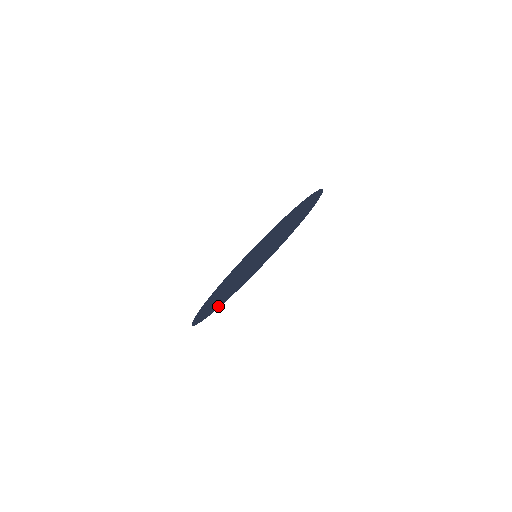
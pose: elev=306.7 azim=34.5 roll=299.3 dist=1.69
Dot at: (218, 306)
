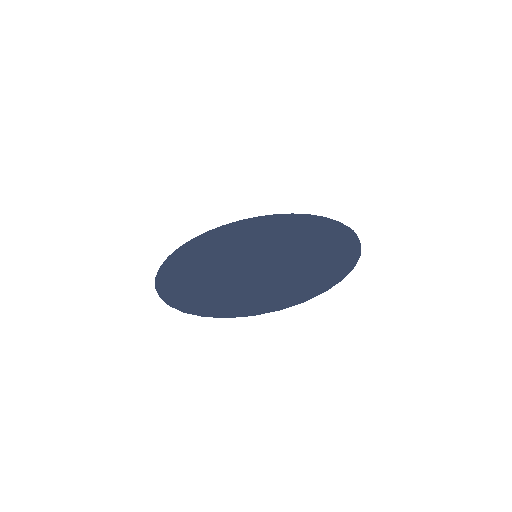
Dot at: (169, 297)
